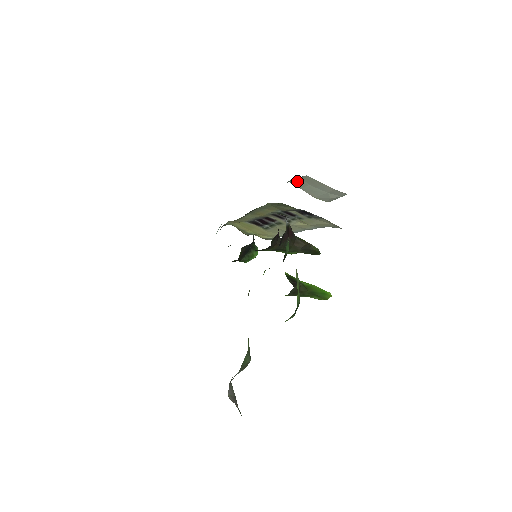
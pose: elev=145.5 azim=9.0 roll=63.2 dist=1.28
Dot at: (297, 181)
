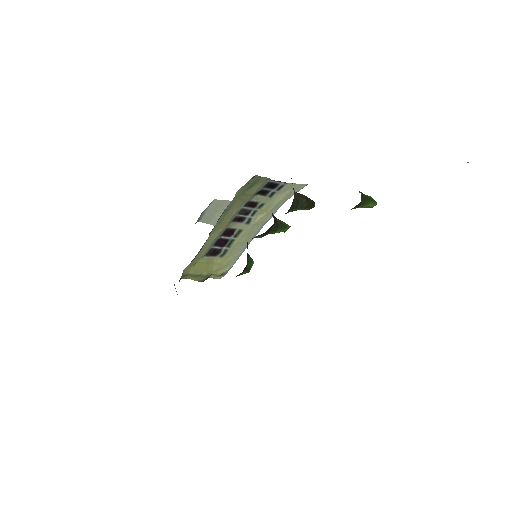
Dot at: (205, 215)
